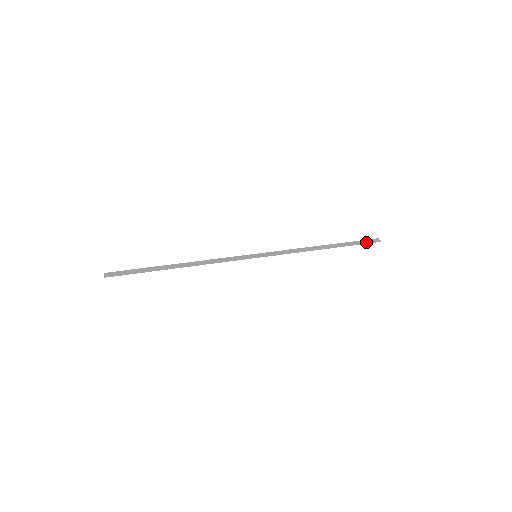
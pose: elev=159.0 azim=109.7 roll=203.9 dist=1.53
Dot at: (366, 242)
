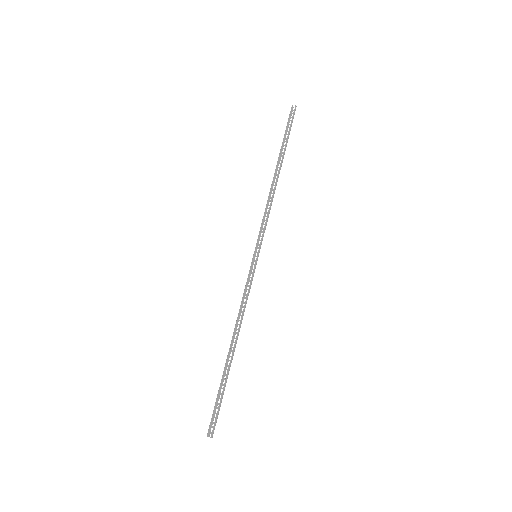
Dot at: (291, 123)
